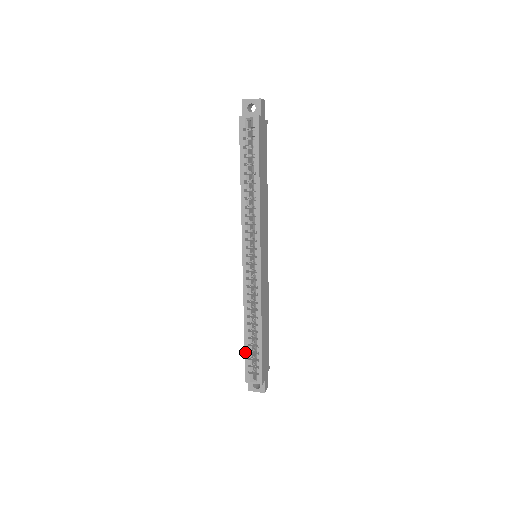
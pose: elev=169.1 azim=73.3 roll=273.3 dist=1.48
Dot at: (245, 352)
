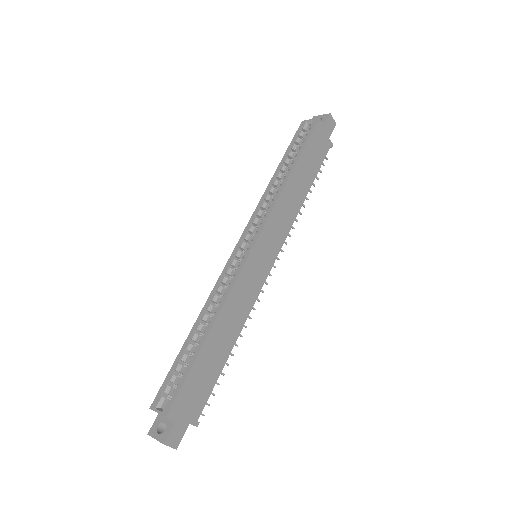
Dot at: (175, 361)
